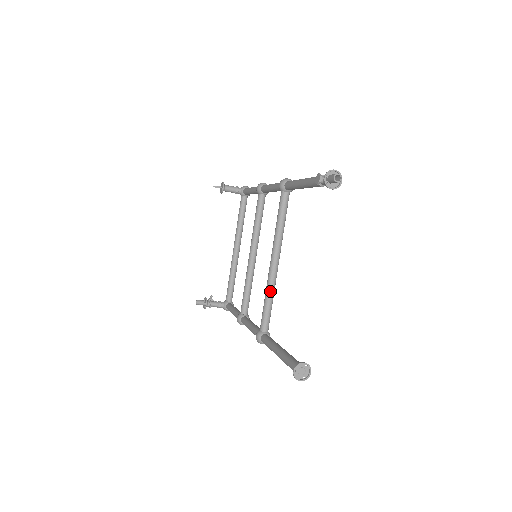
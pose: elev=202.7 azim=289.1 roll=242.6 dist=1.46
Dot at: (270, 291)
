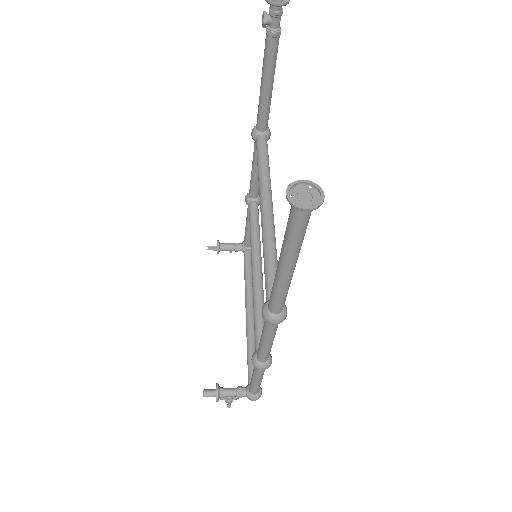
Dot at: (268, 241)
